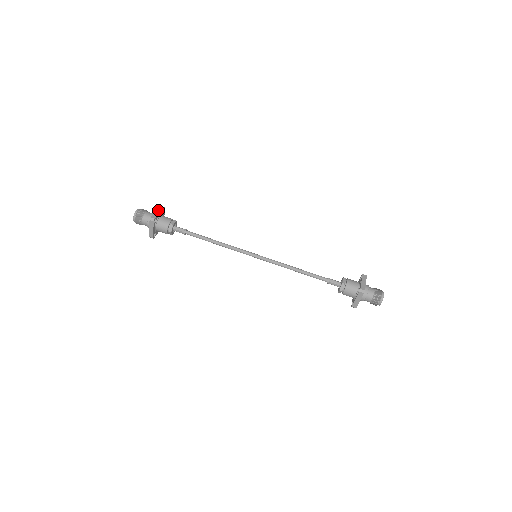
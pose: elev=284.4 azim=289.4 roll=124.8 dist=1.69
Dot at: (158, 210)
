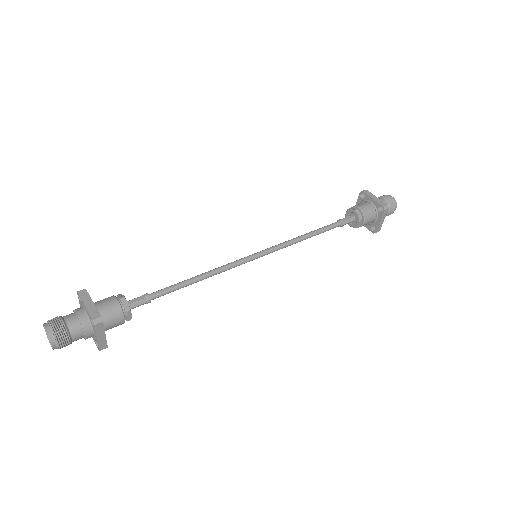
Dot at: occluded
